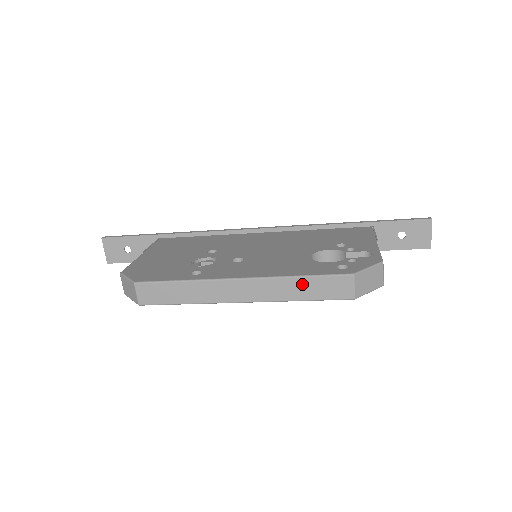
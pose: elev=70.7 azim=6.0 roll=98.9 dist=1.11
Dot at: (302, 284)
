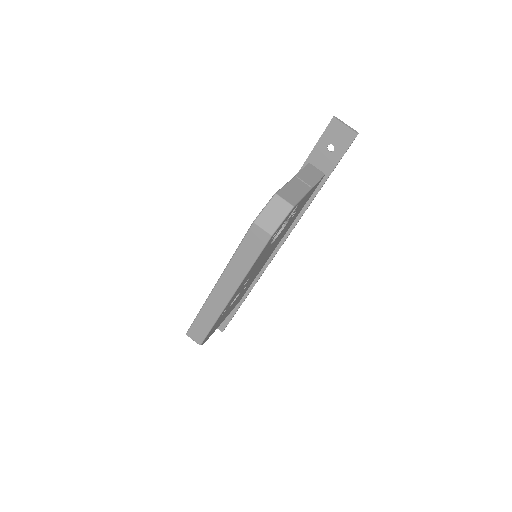
Dot at: (241, 256)
